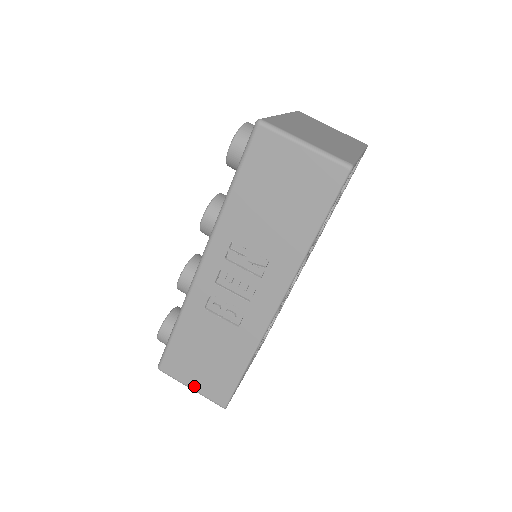
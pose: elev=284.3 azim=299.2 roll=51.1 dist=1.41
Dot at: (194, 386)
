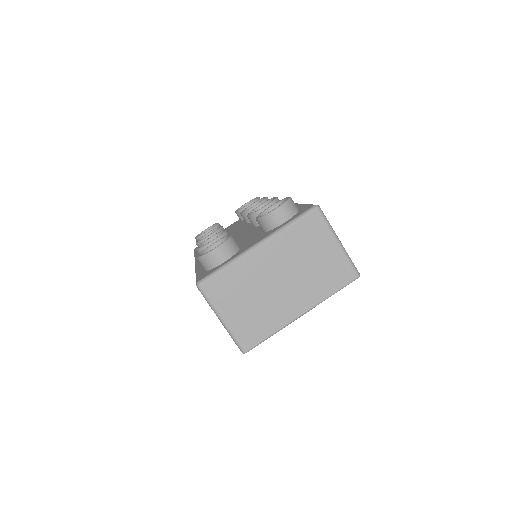
Dot at: occluded
